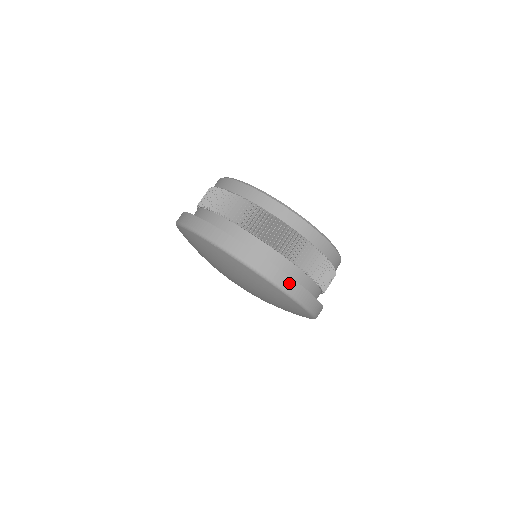
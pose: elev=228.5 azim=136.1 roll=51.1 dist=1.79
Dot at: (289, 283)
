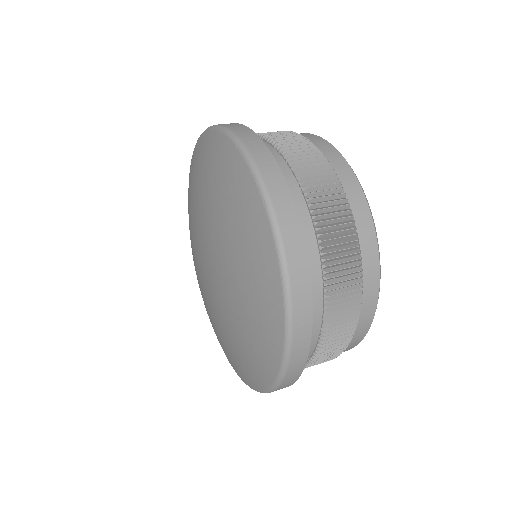
Dot at: (304, 320)
